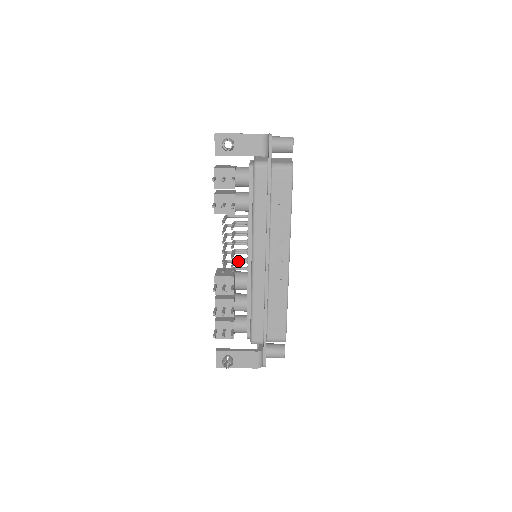
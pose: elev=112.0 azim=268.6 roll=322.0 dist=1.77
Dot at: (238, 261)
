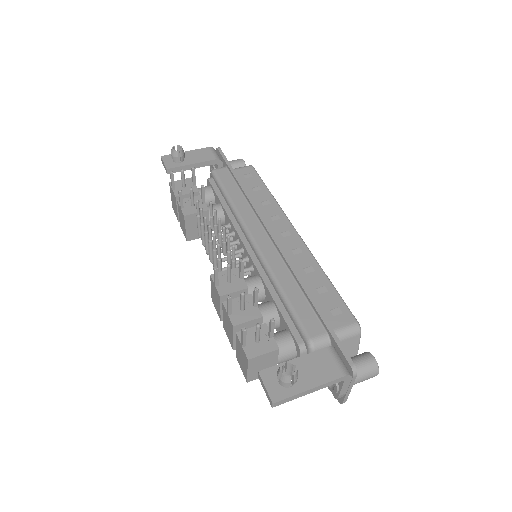
Dot at: occluded
